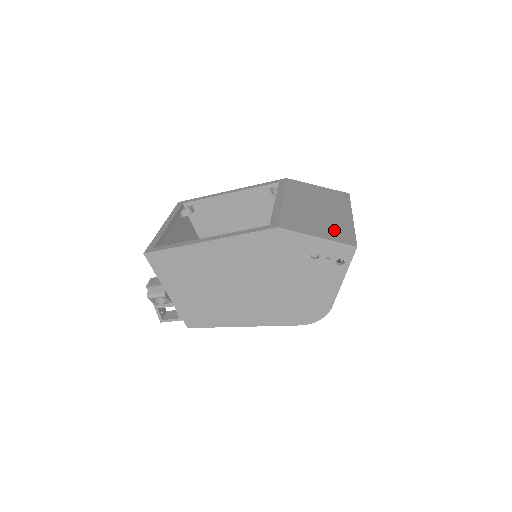
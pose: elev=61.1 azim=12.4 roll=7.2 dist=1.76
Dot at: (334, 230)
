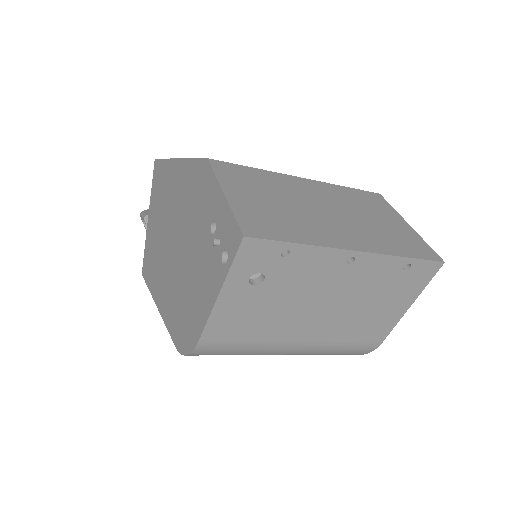
Dot at: (272, 216)
